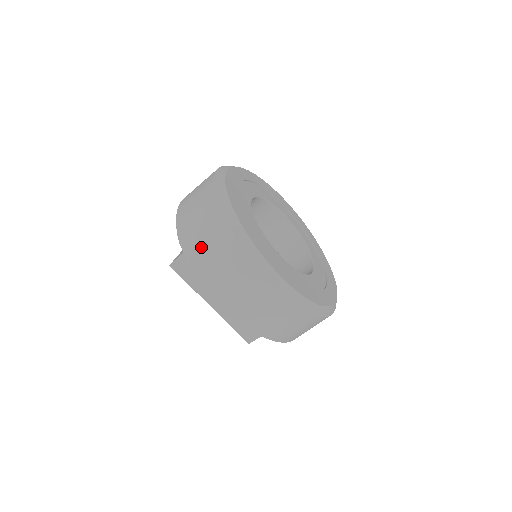
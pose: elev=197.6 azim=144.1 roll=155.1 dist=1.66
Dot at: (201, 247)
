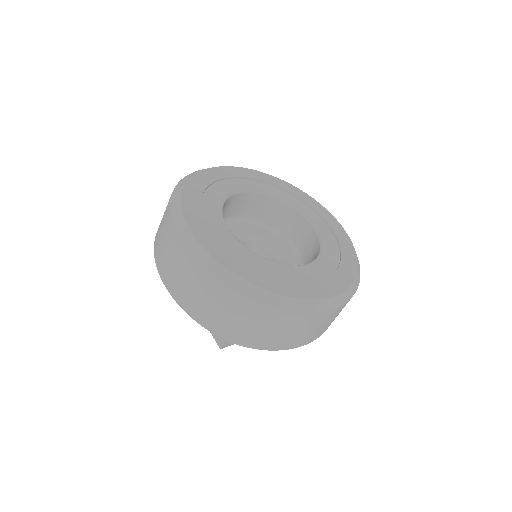
Dot at: (260, 335)
